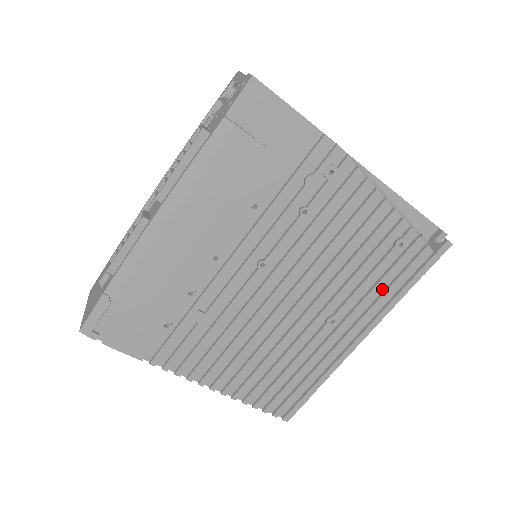
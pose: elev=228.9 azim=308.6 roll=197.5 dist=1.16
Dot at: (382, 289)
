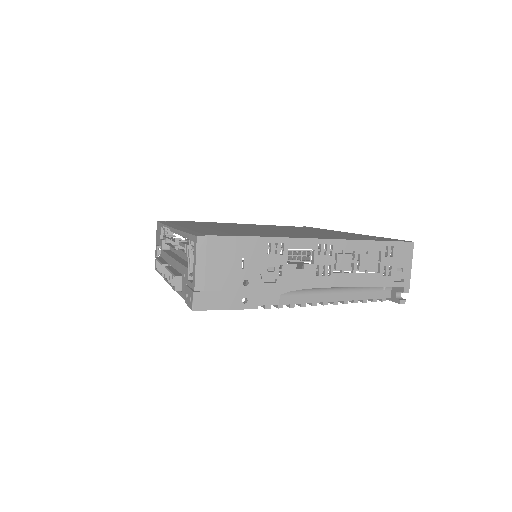
Dot at: occluded
